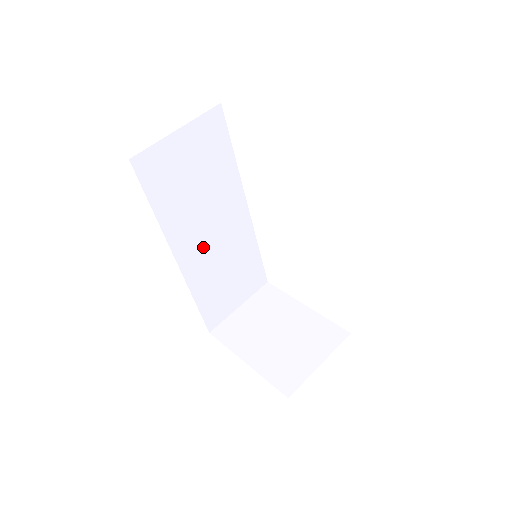
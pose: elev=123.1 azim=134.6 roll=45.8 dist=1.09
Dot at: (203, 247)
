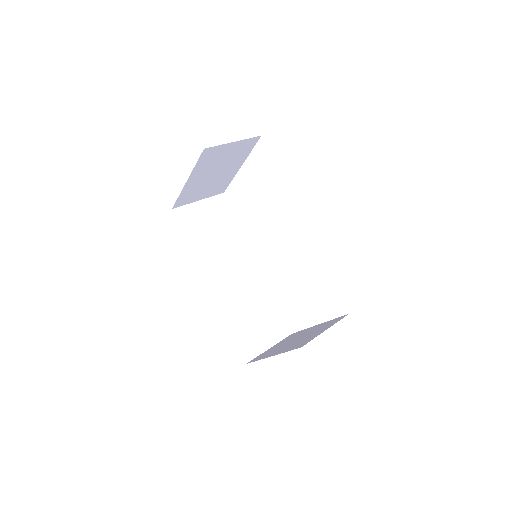
Dot at: (227, 281)
